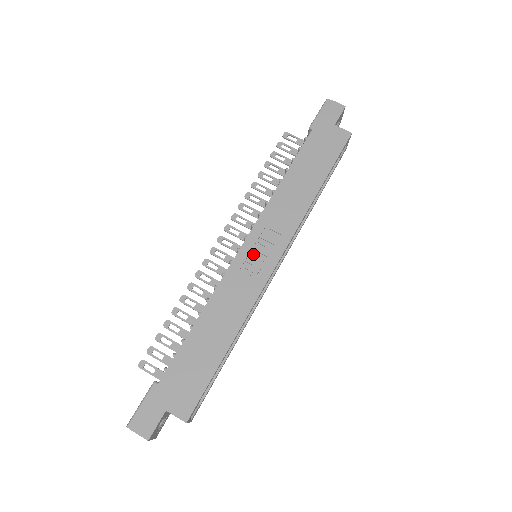
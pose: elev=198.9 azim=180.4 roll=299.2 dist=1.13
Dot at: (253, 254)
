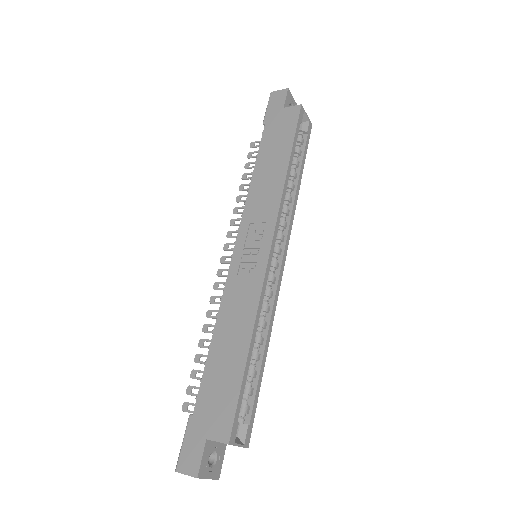
Dot at: (246, 252)
